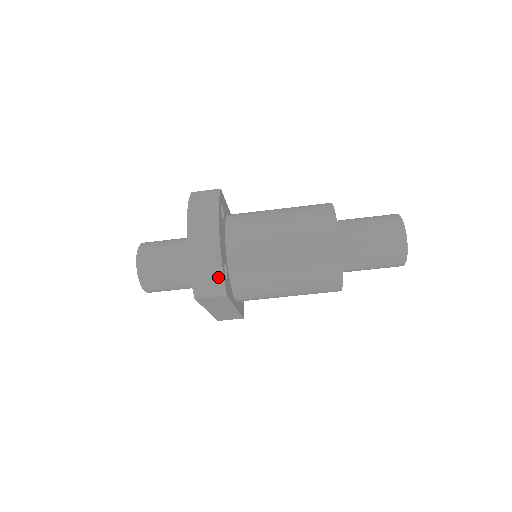
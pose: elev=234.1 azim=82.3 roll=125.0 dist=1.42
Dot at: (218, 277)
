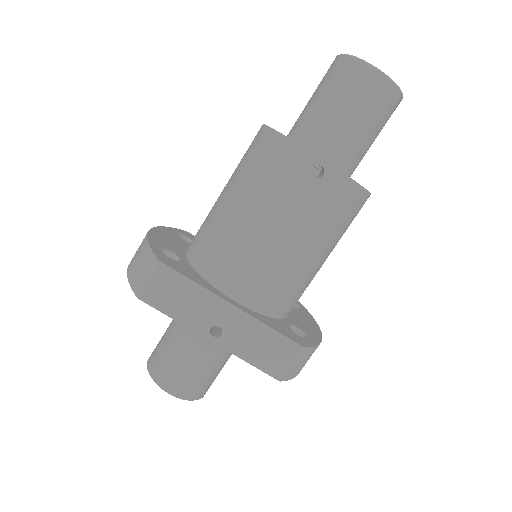
Dot at: (146, 253)
